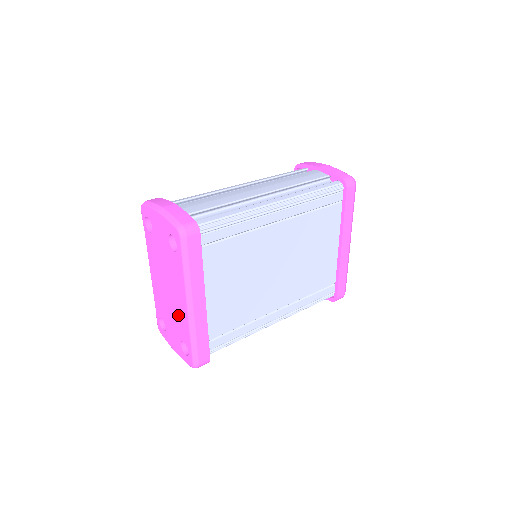
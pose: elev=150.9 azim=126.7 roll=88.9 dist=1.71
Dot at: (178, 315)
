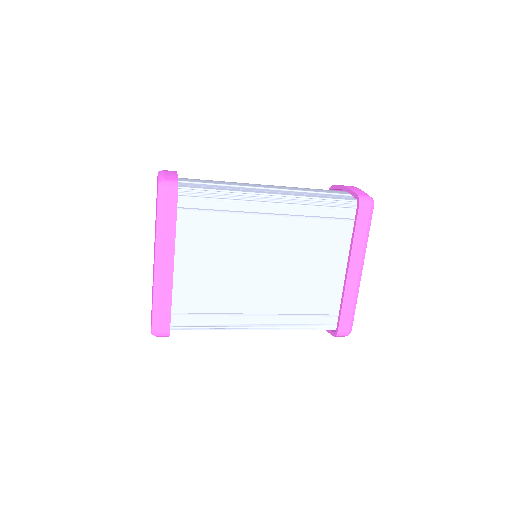
Dot at: (153, 277)
